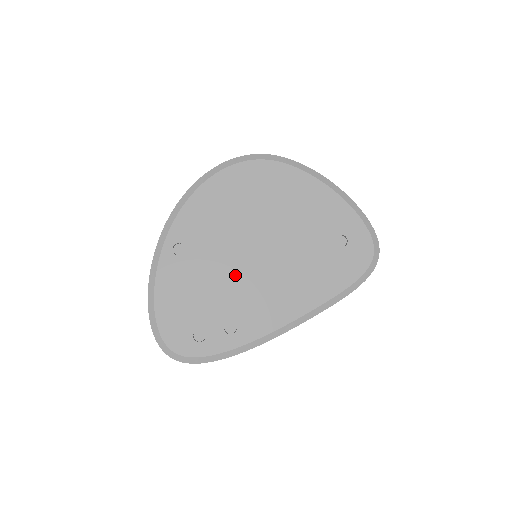
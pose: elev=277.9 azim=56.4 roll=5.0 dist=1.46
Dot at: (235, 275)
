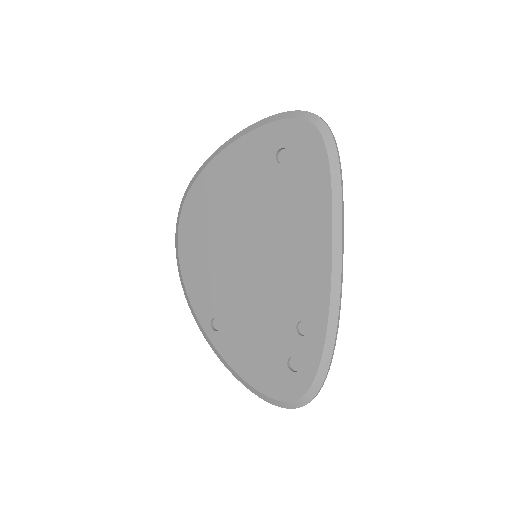
Dot at: (259, 289)
